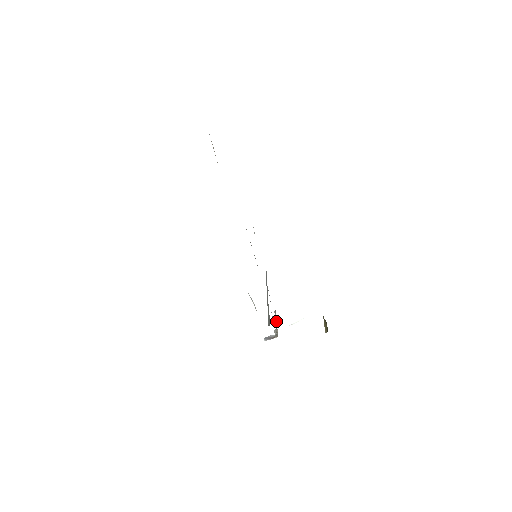
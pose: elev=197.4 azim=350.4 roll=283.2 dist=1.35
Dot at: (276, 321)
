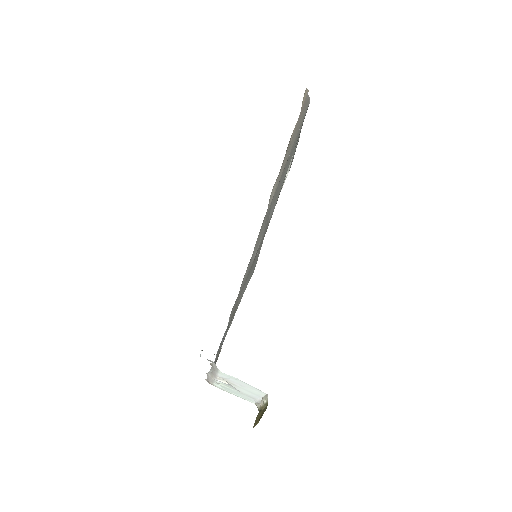
Dot at: occluded
